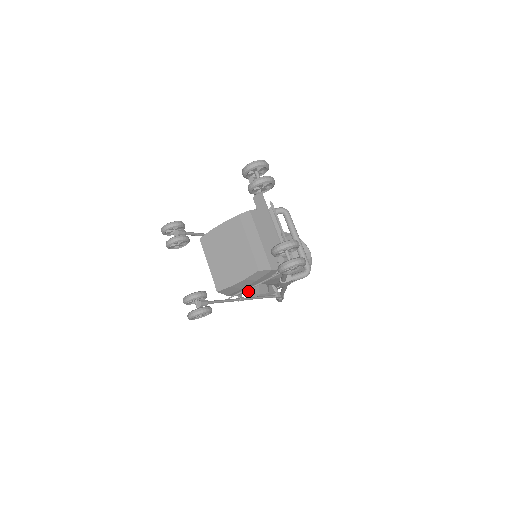
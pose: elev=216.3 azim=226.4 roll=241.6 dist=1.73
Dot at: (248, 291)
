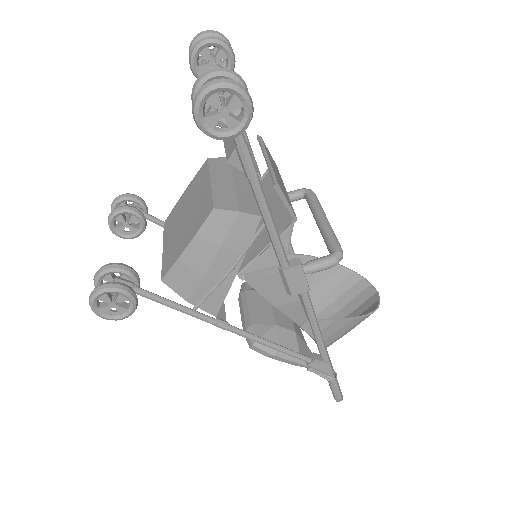
Dot at: occluded
